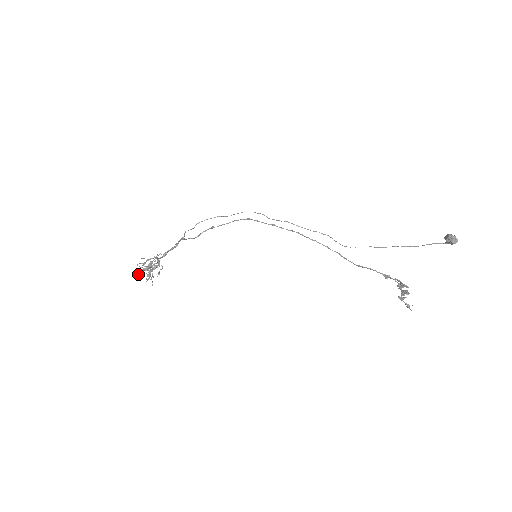
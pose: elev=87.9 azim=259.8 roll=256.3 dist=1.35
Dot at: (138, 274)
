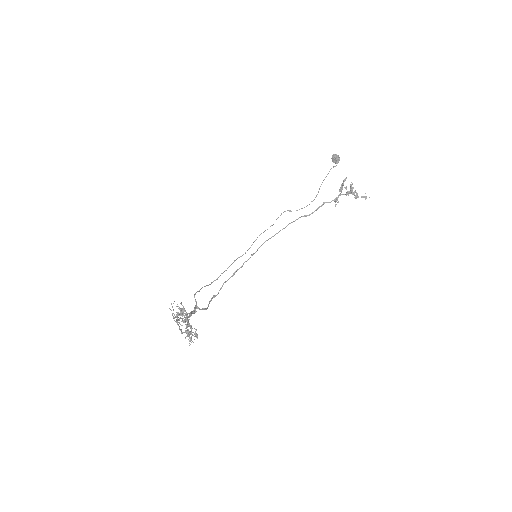
Dot at: (177, 321)
